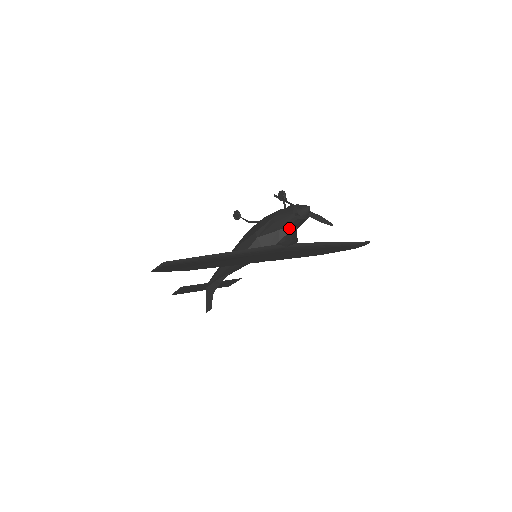
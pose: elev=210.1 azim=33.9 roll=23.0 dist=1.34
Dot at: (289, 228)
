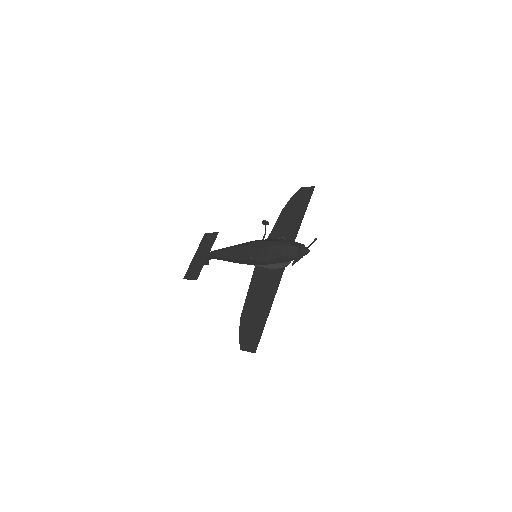
Dot at: occluded
